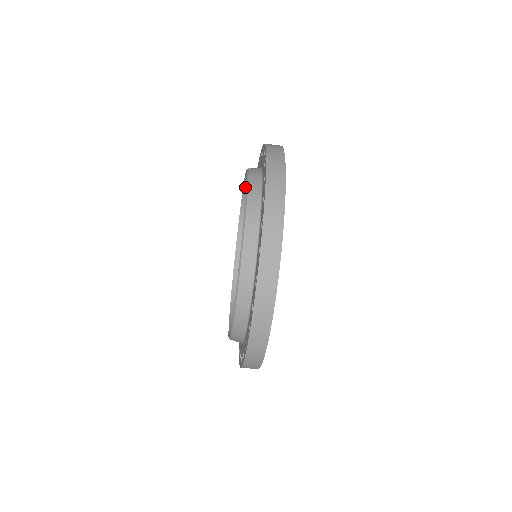
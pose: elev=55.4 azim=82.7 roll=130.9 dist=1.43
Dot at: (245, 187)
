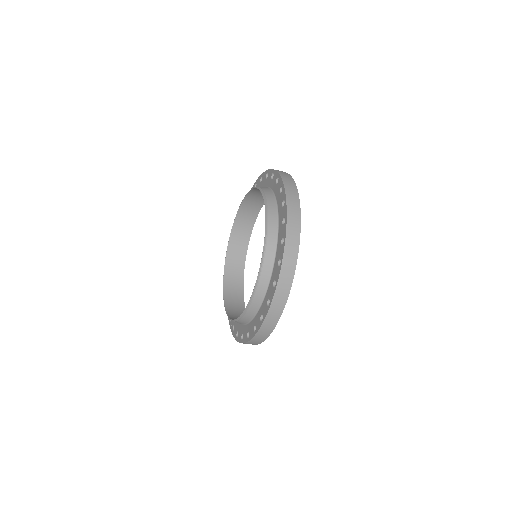
Dot at: occluded
